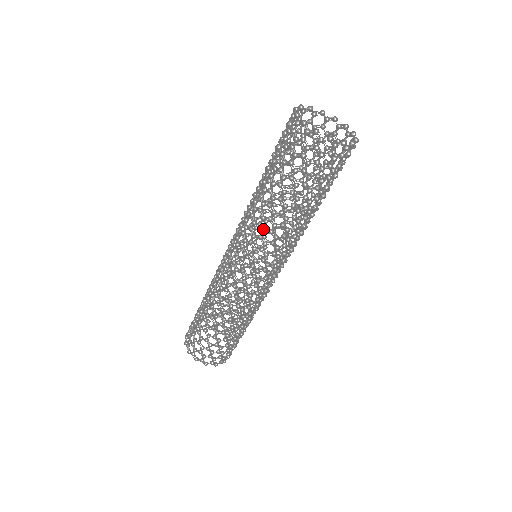
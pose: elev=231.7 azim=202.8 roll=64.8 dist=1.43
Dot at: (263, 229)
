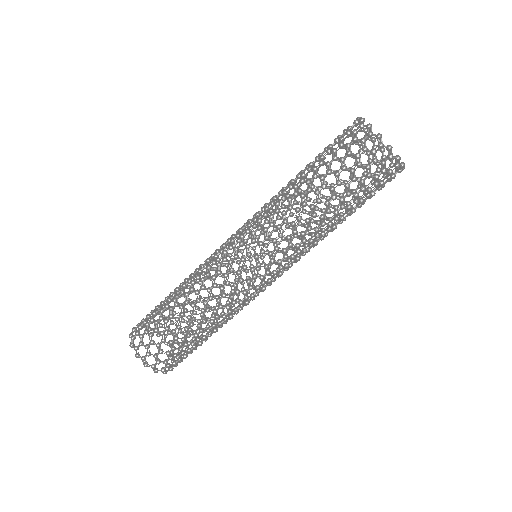
Dot at: (273, 201)
